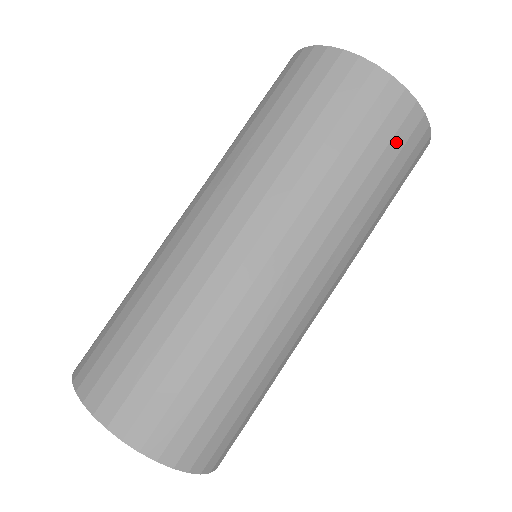
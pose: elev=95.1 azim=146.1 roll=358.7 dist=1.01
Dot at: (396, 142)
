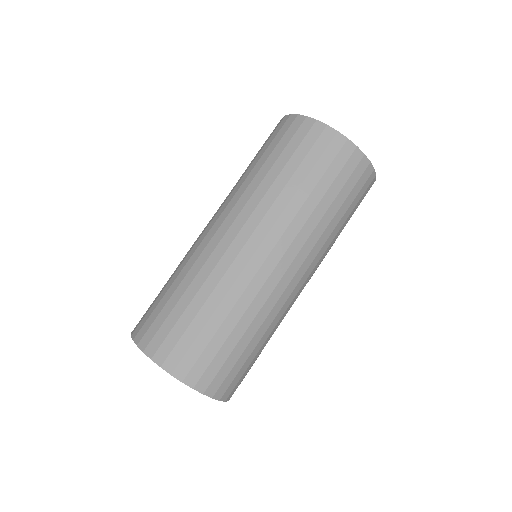
Dot at: (356, 188)
